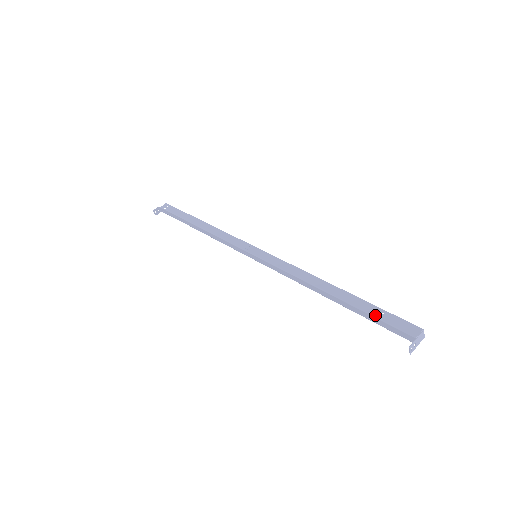
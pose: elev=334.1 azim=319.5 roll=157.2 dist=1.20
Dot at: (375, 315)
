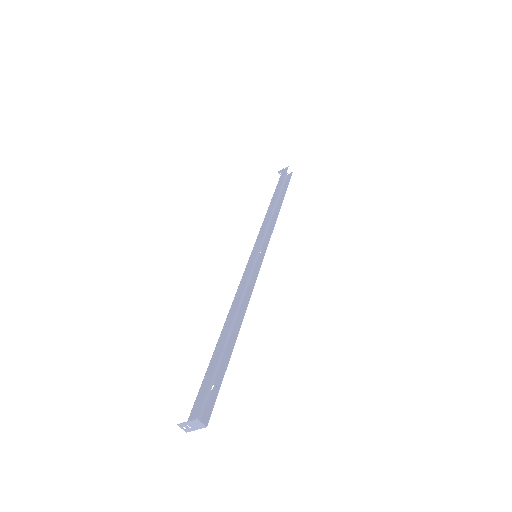
Dot at: (205, 375)
